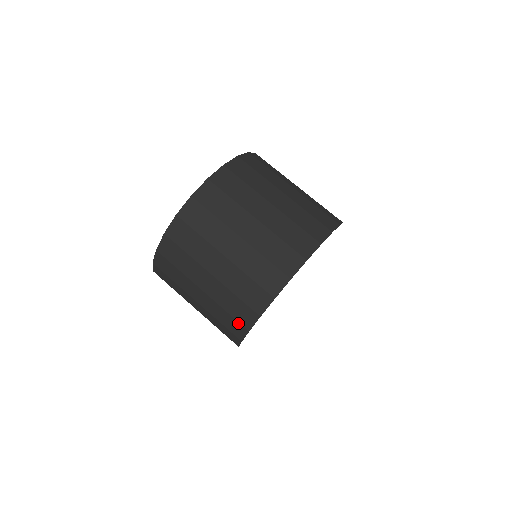
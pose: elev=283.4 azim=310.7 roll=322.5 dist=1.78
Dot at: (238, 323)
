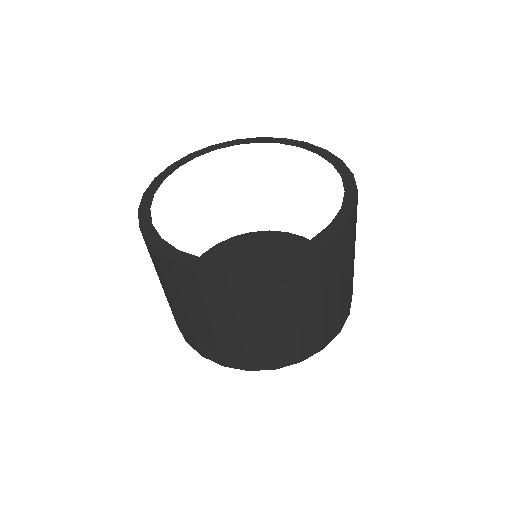
Dot at: (198, 347)
